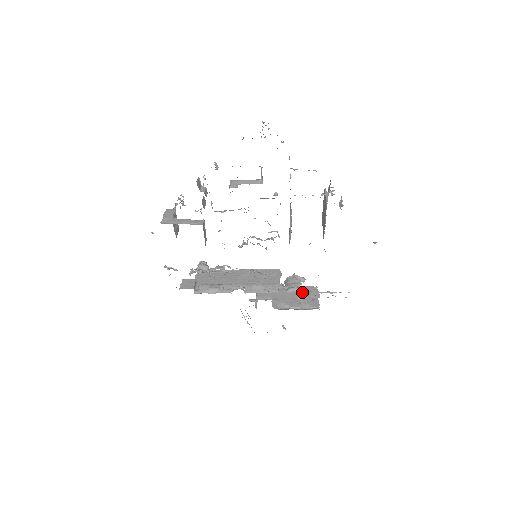
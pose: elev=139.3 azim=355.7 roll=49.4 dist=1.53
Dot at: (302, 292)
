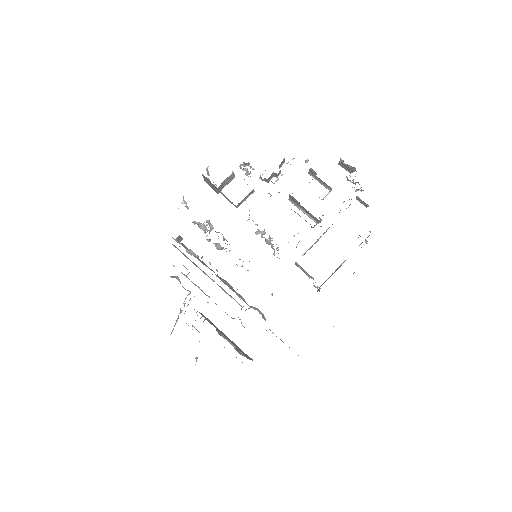
Dot at: (263, 317)
